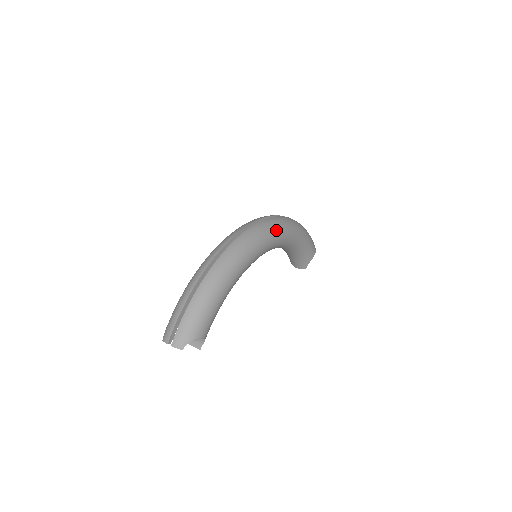
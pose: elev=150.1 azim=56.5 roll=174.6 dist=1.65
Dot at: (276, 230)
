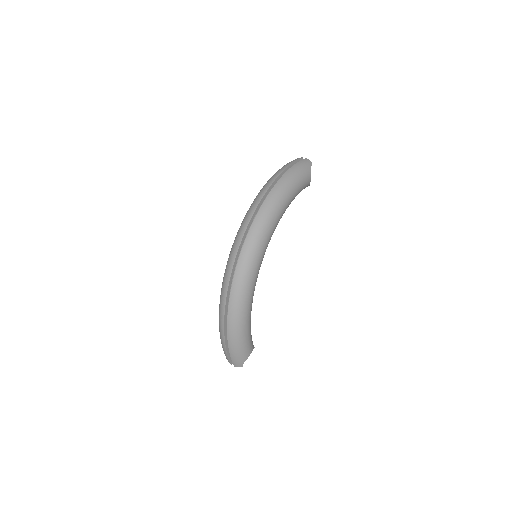
Dot at: (259, 245)
